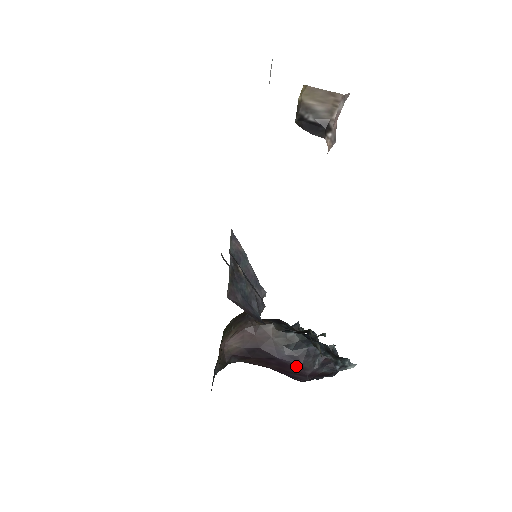
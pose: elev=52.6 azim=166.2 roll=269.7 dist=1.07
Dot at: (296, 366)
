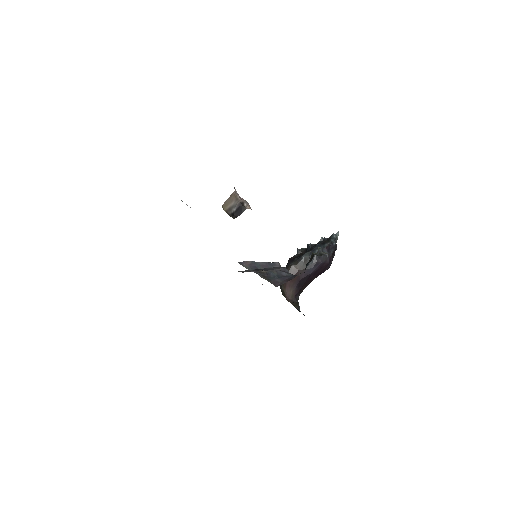
Dot at: (321, 266)
